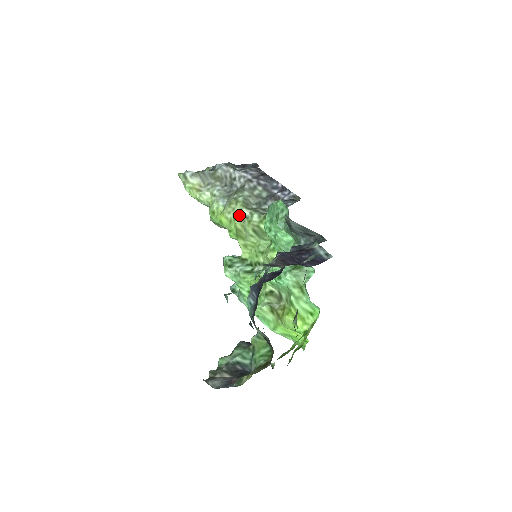
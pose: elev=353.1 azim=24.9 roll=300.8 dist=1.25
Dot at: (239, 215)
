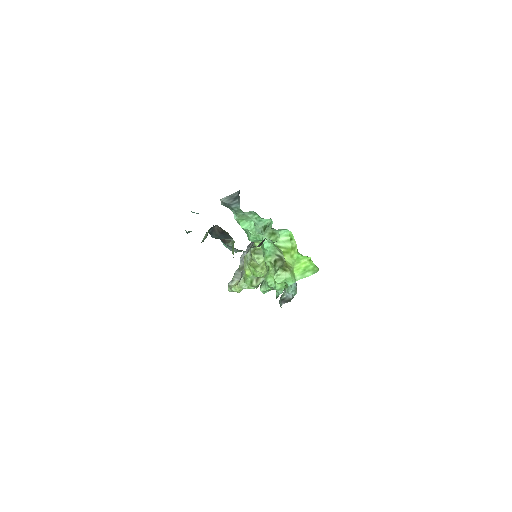
Dot at: (248, 259)
